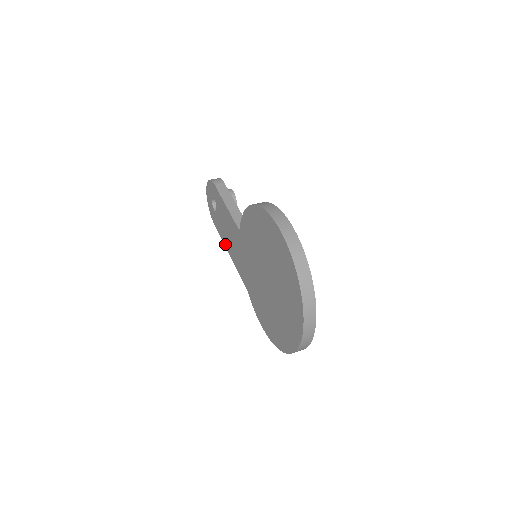
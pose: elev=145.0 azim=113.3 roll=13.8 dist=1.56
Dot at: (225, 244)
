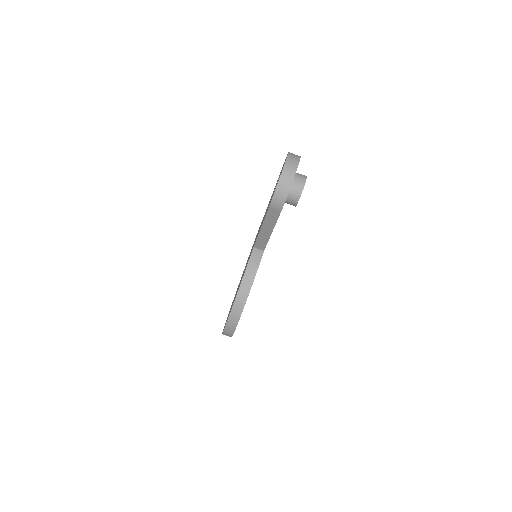
Dot at: (274, 188)
